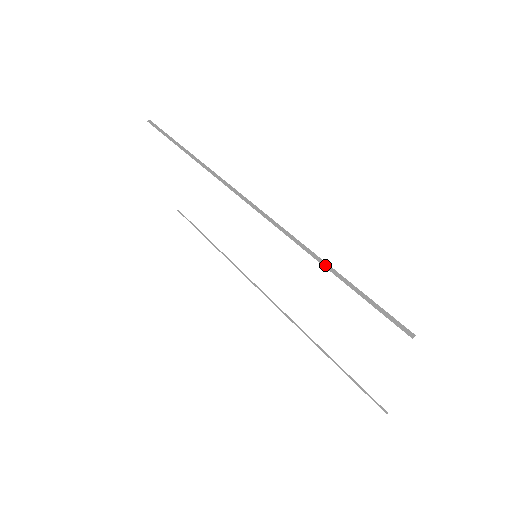
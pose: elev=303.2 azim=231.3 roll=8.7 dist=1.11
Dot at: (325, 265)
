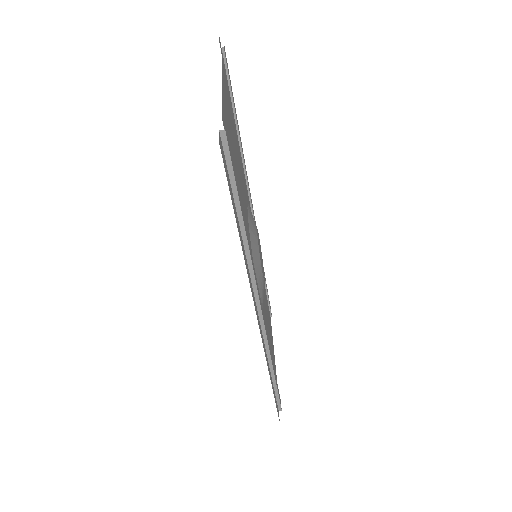
Dot at: (272, 374)
